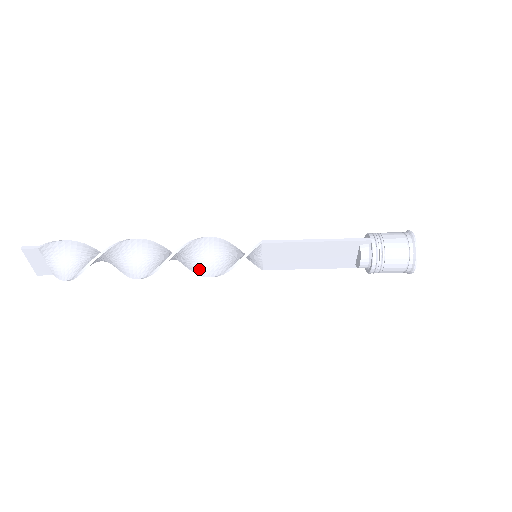
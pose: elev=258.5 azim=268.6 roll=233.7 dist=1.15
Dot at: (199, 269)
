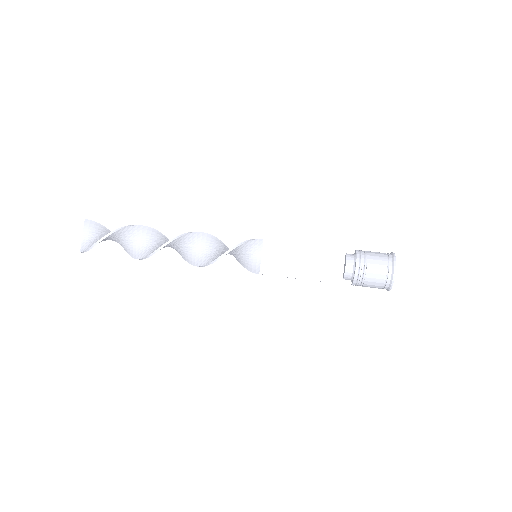
Dot at: (205, 260)
